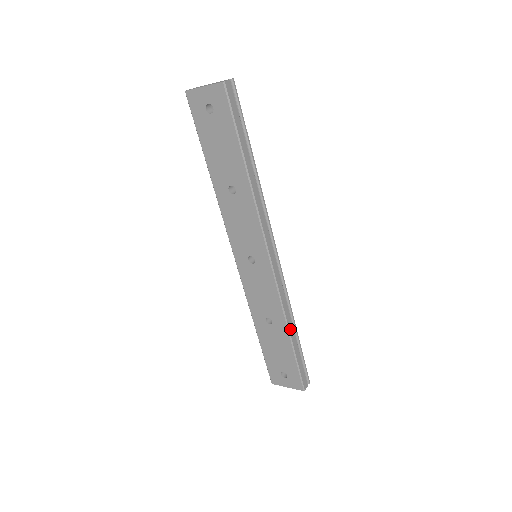
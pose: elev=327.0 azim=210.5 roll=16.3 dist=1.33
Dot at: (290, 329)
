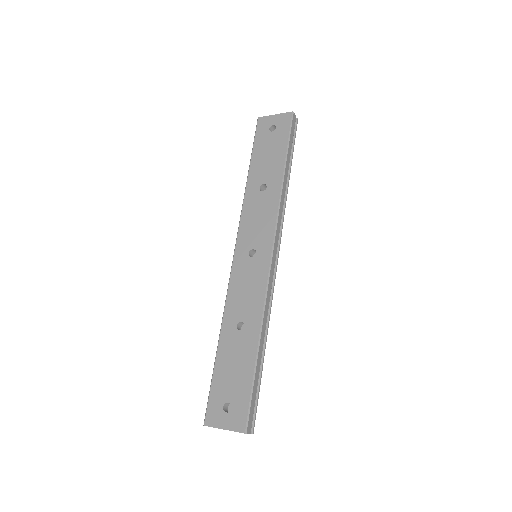
Dot at: (261, 338)
